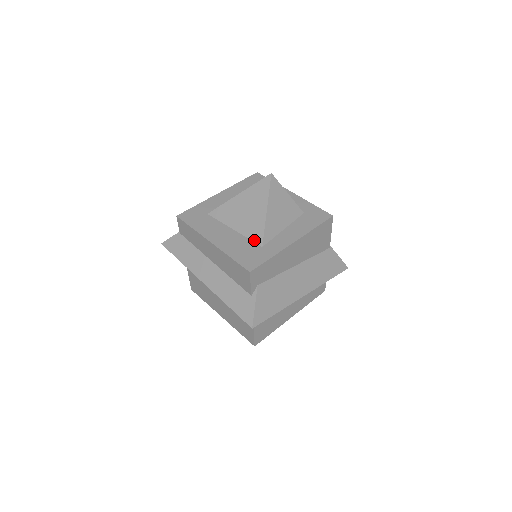
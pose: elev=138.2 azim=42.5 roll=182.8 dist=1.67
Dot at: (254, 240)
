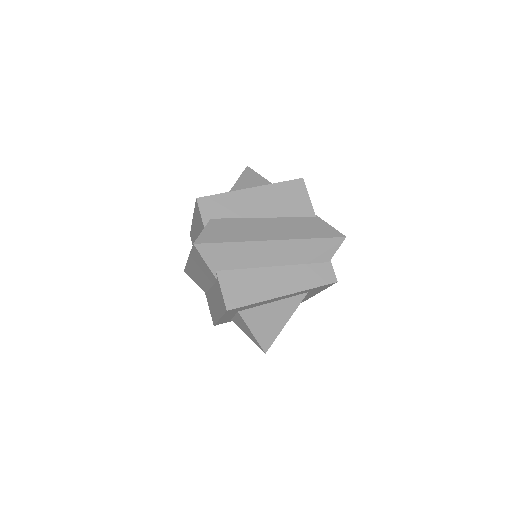
Dot at: occluded
